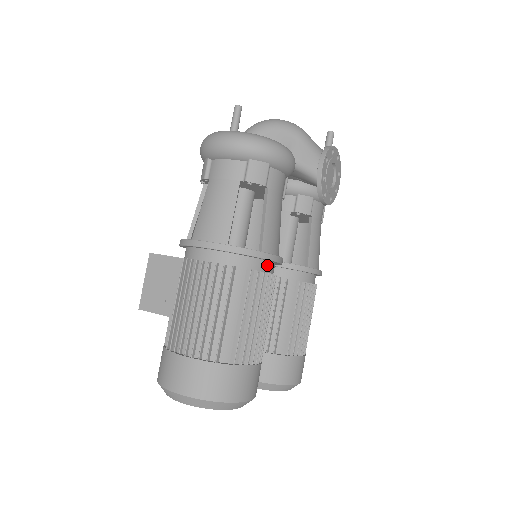
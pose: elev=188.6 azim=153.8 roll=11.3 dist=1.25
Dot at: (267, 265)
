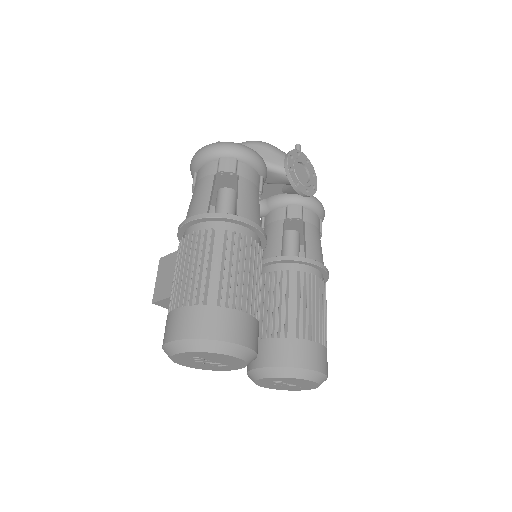
Dot at: (246, 231)
